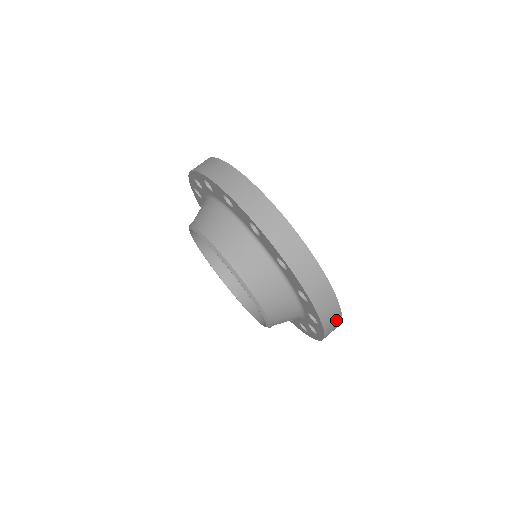
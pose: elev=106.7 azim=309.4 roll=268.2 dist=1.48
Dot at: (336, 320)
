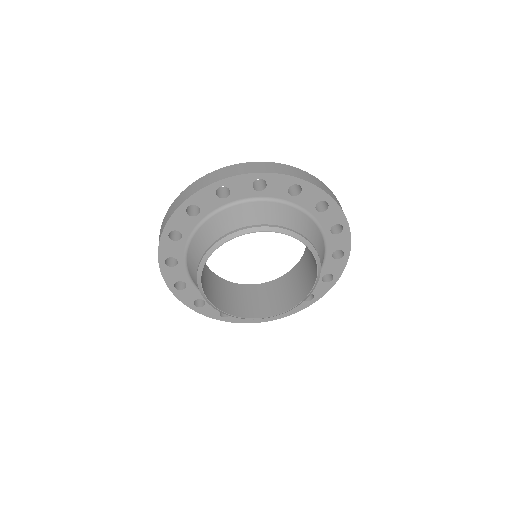
Dot at: (331, 193)
